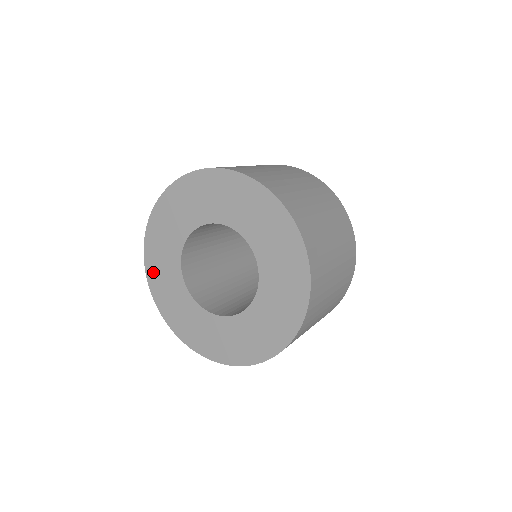
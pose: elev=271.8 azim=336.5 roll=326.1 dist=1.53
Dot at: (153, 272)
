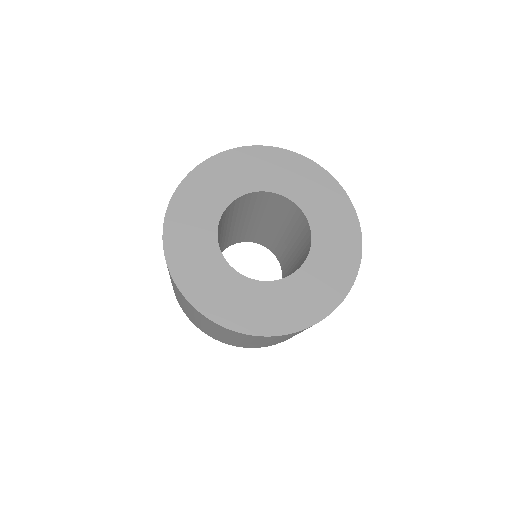
Dot at: (188, 280)
